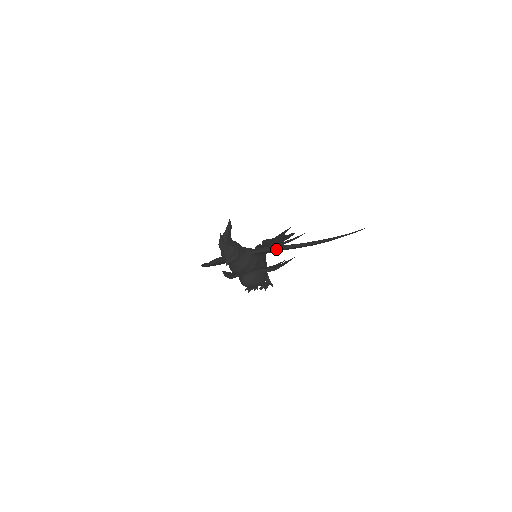
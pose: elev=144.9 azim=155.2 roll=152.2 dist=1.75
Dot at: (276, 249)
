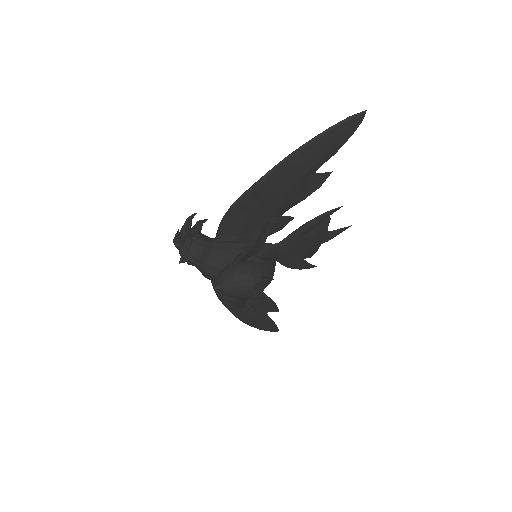
Dot at: (232, 209)
